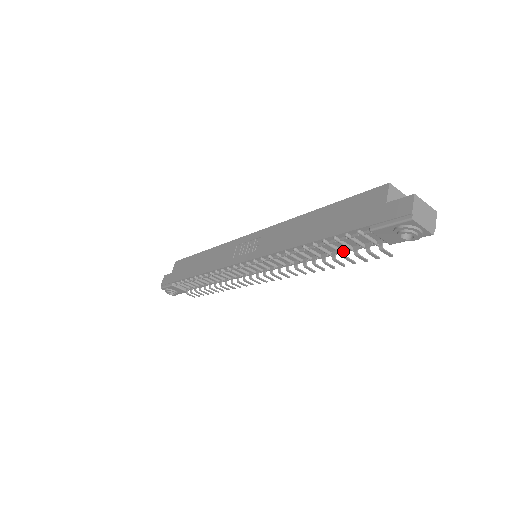
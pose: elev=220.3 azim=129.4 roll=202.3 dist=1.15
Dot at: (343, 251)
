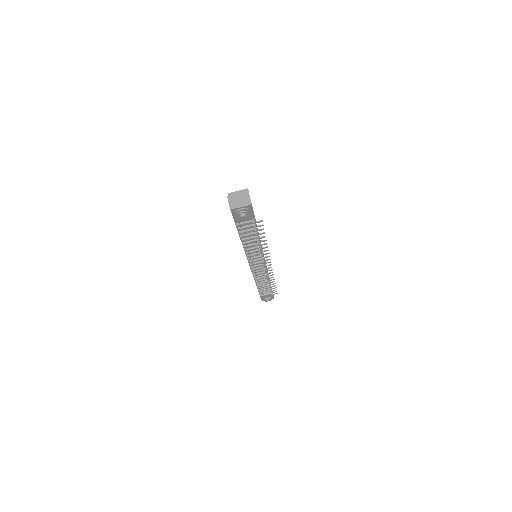
Dot at: (254, 233)
